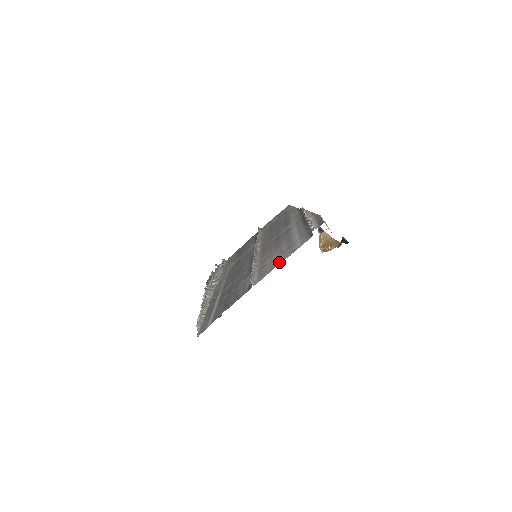
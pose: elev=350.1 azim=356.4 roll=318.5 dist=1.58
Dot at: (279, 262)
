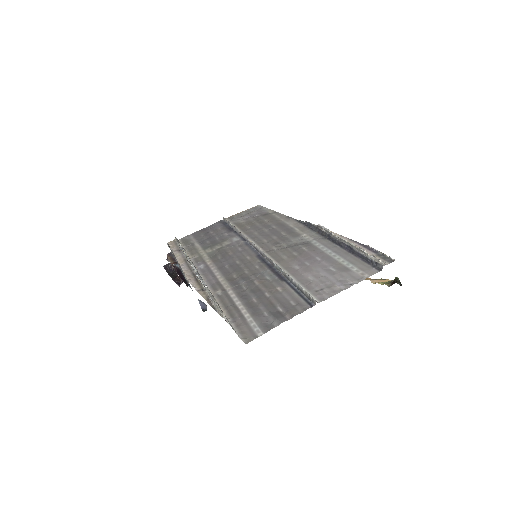
Dot at: (343, 285)
